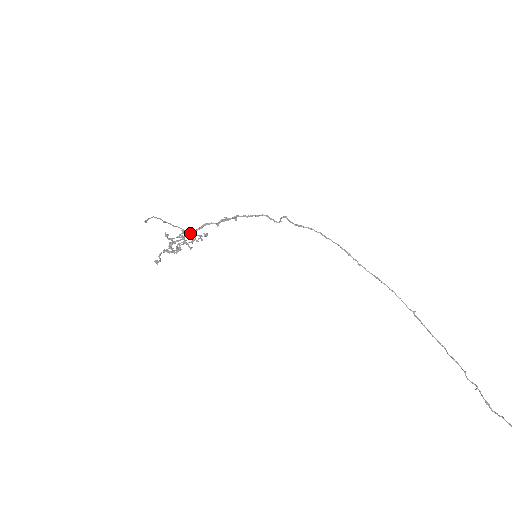
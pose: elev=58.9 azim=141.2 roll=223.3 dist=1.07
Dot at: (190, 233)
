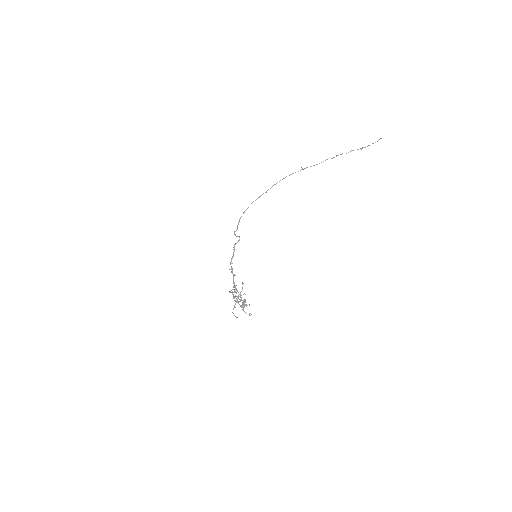
Dot at: occluded
